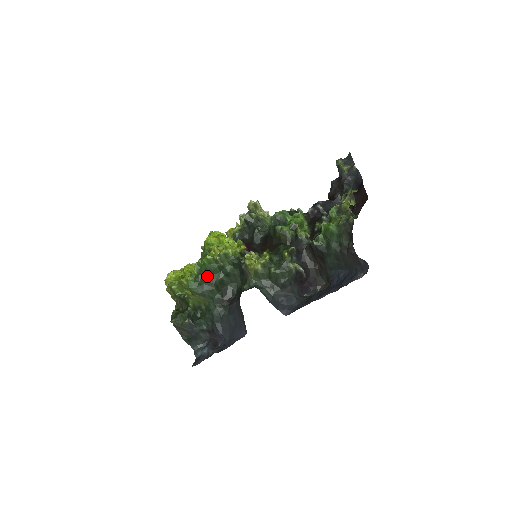
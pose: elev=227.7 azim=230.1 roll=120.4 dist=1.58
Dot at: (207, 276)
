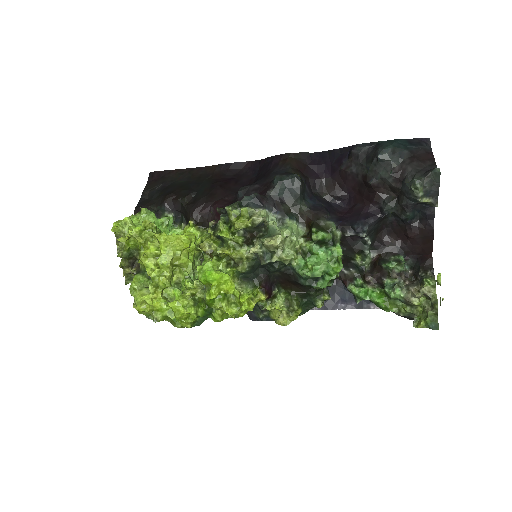
Dot at: occluded
